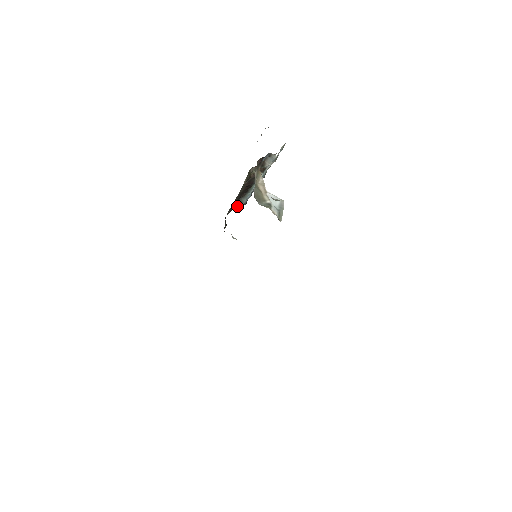
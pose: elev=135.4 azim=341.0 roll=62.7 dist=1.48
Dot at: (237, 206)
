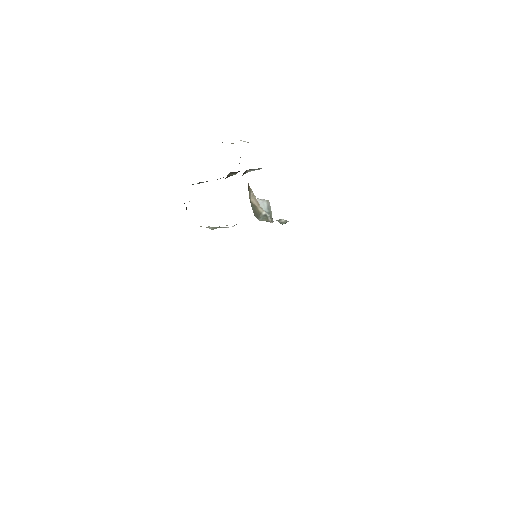
Dot at: occluded
